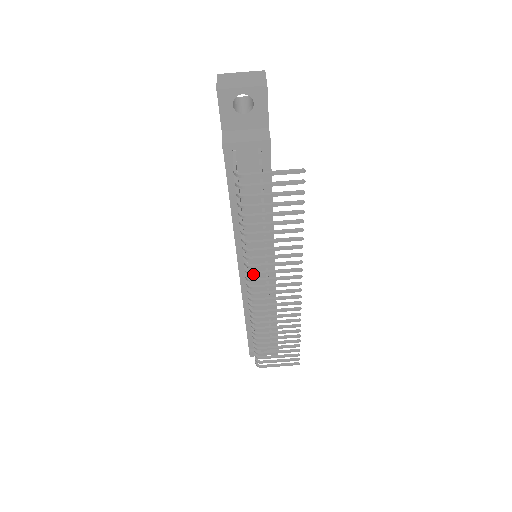
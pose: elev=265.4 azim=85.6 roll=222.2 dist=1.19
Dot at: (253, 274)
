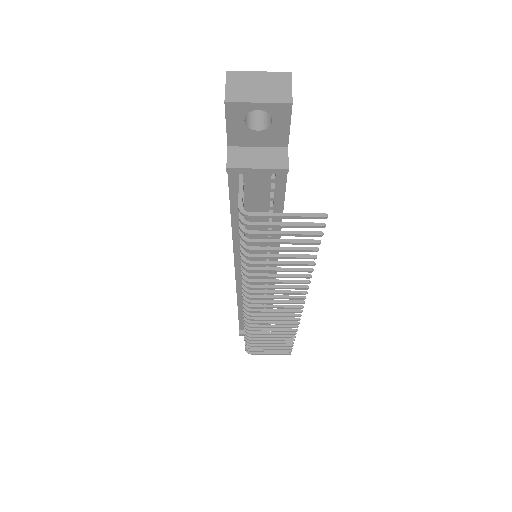
Dot at: (251, 293)
